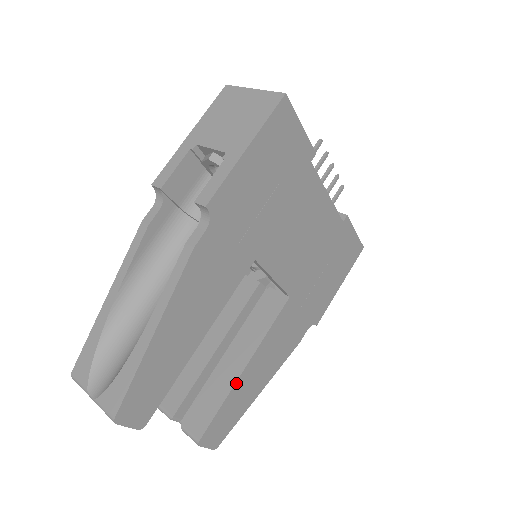
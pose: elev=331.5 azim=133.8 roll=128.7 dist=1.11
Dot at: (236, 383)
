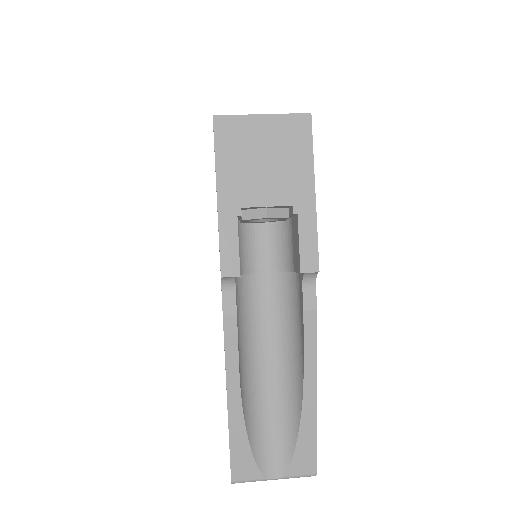
Dot at: occluded
